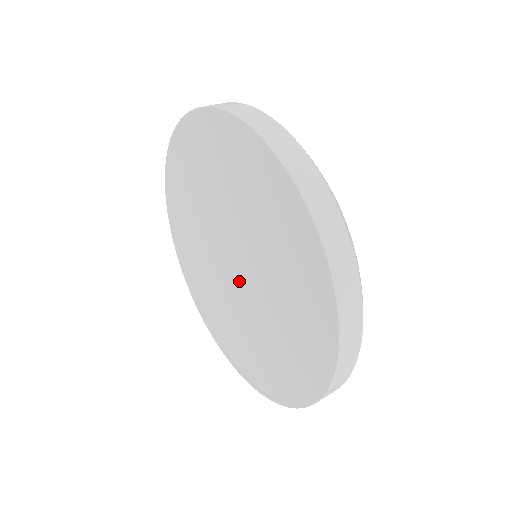
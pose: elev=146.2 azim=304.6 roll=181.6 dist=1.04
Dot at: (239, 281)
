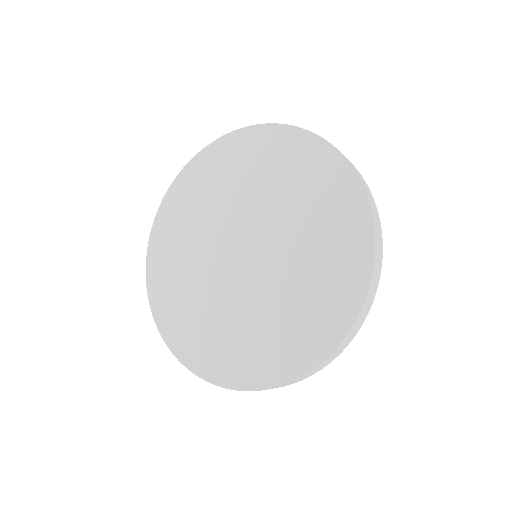
Dot at: (253, 260)
